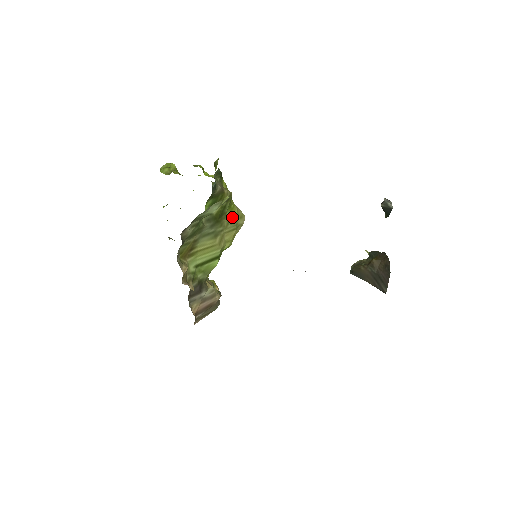
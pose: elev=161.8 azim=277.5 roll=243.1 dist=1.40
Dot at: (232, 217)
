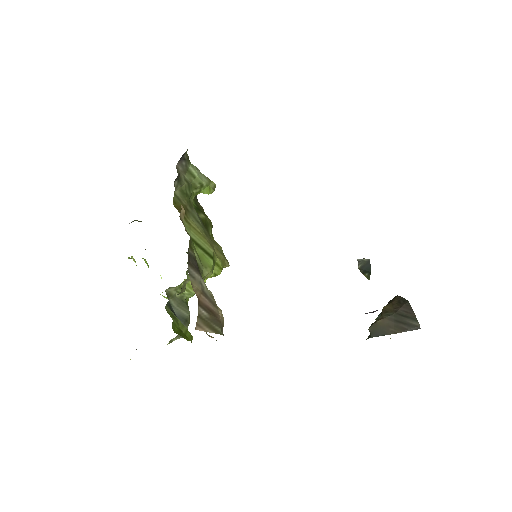
Dot at: (217, 244)
